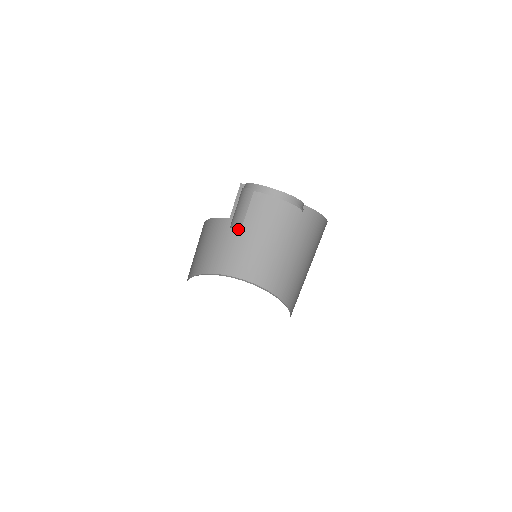
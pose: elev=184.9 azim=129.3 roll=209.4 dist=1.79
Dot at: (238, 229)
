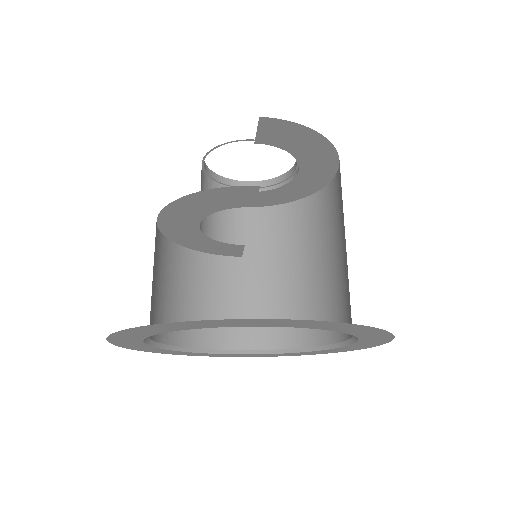
Dot at: (262, 270)
